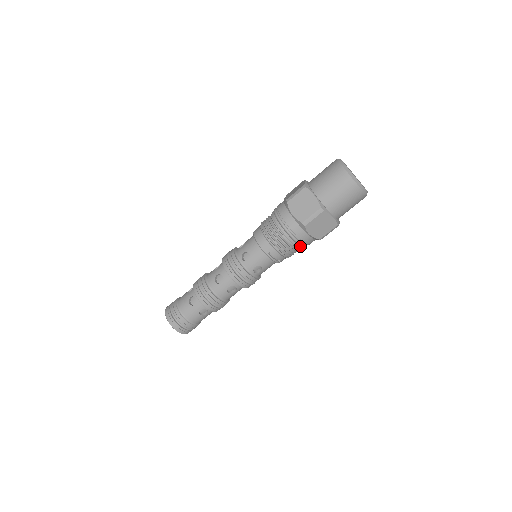
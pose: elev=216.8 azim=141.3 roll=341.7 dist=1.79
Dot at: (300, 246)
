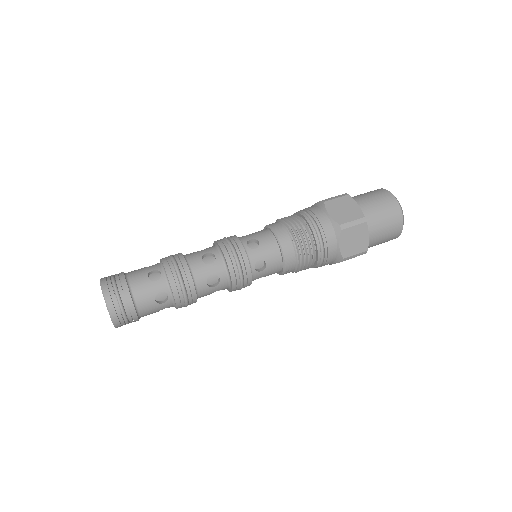
Dot at: occluded
